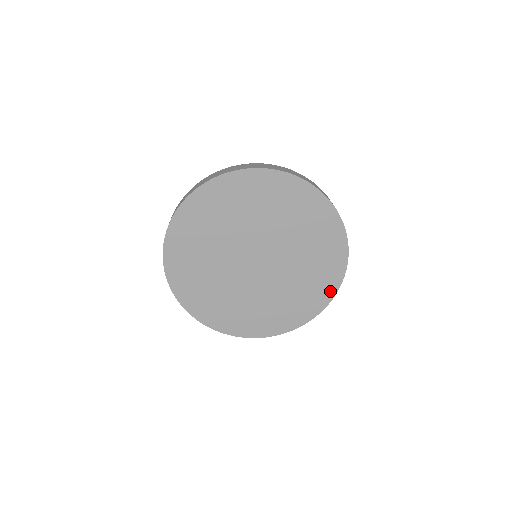
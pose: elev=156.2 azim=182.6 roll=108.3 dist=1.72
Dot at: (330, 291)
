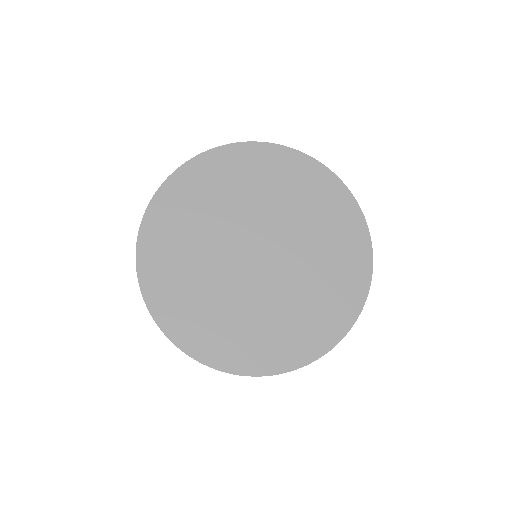
Dot at: (284, 363)
